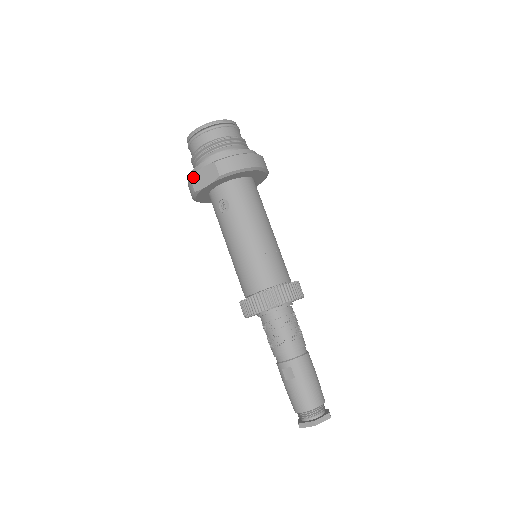
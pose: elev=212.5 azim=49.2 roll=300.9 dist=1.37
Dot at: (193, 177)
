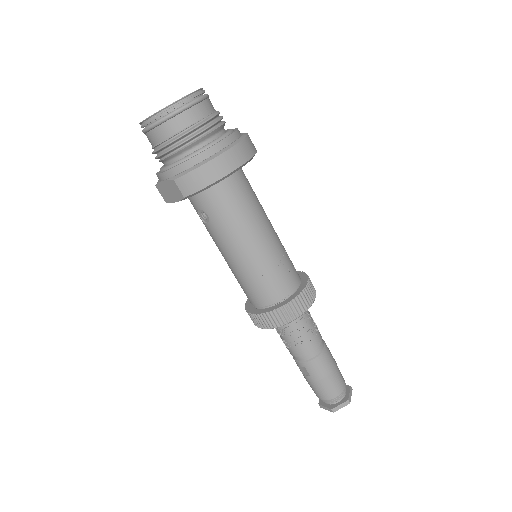
Dot at: (158, 186)
